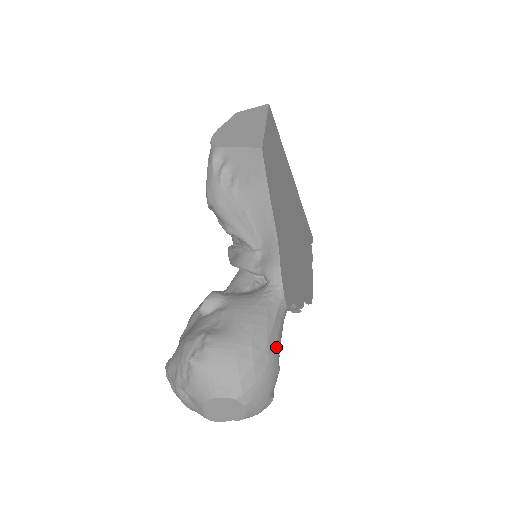
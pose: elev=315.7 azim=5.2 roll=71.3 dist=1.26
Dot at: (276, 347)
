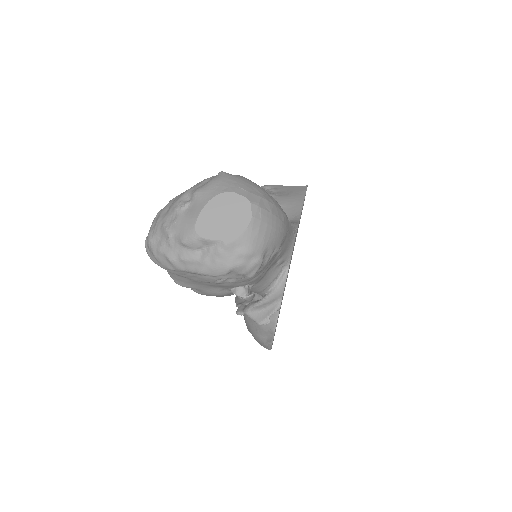
Dot at: (287, 230)
